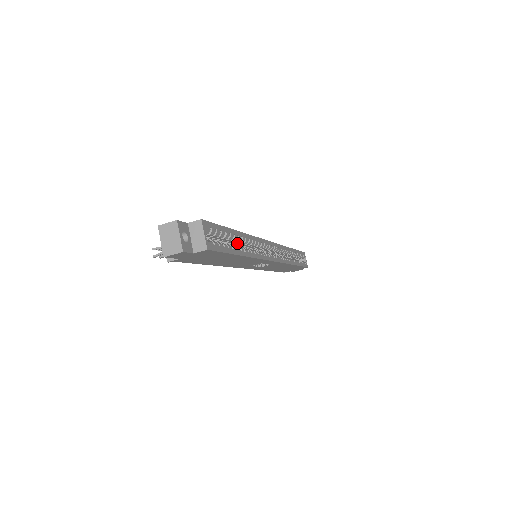
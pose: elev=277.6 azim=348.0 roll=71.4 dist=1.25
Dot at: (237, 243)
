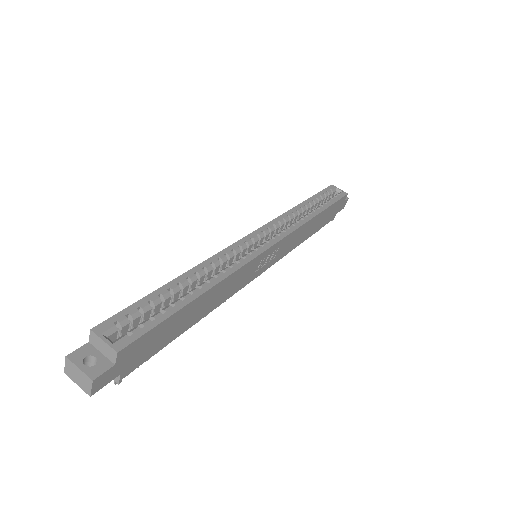
Dot at: (191, 286)
